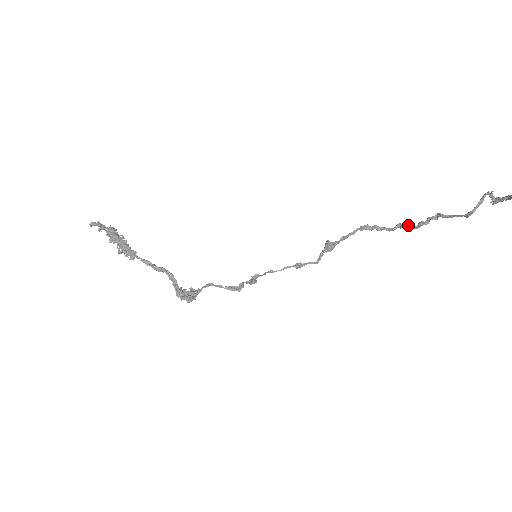
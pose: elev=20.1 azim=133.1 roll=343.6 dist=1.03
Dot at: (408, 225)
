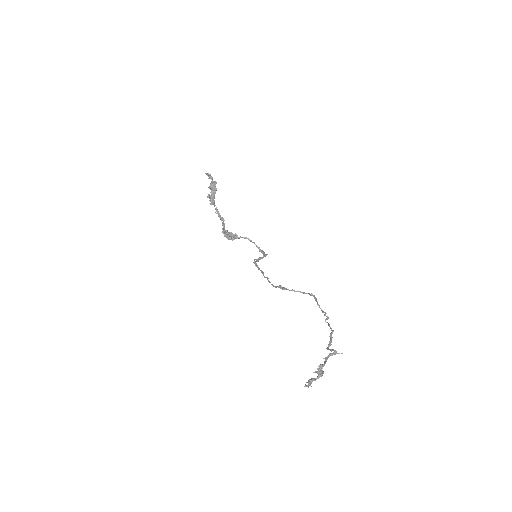
Dot at: (328, 318)
